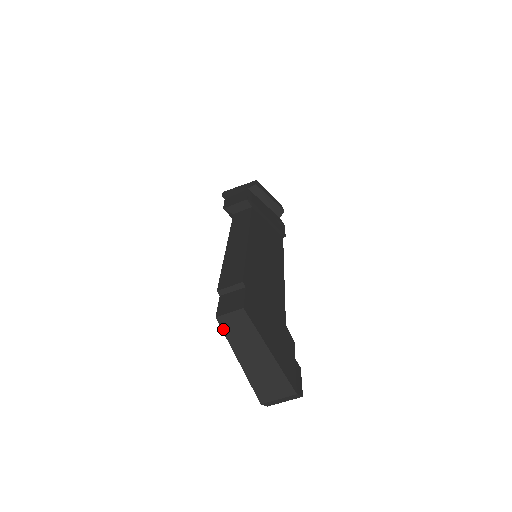
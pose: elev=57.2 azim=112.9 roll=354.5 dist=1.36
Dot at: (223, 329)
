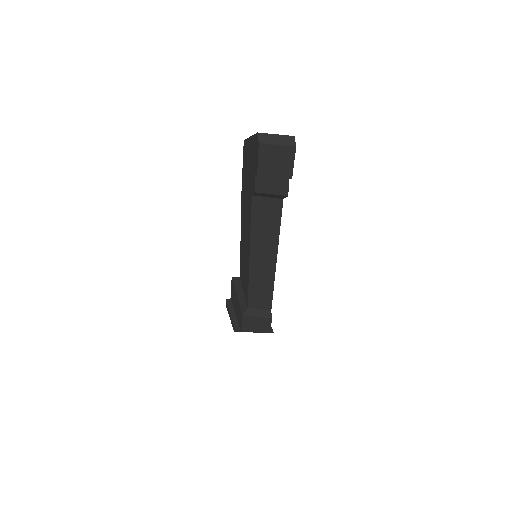
Dot at: occluded
